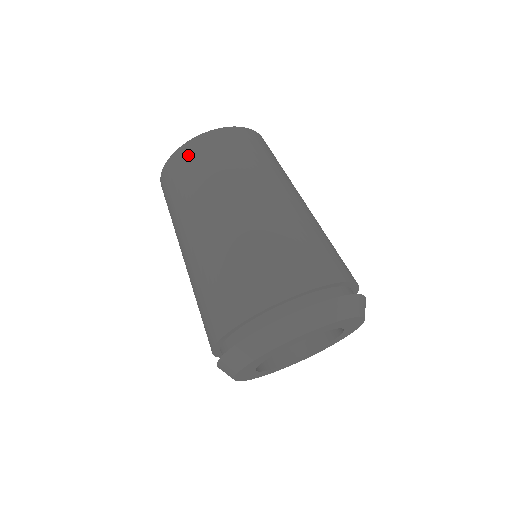
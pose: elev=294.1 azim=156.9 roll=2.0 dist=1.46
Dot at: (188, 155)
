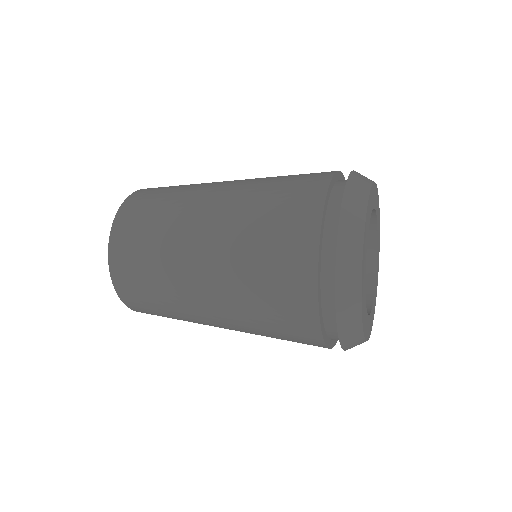
Dot at: occluded
